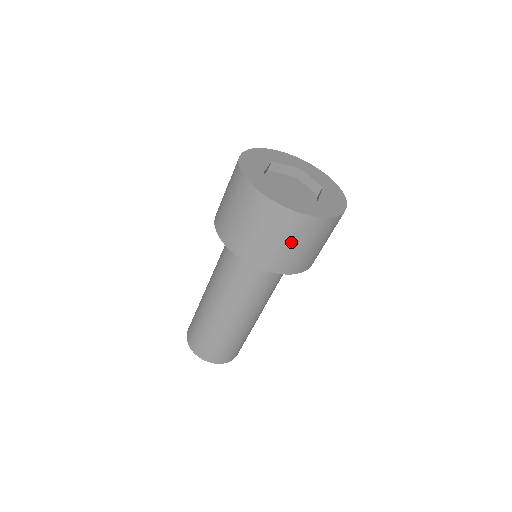
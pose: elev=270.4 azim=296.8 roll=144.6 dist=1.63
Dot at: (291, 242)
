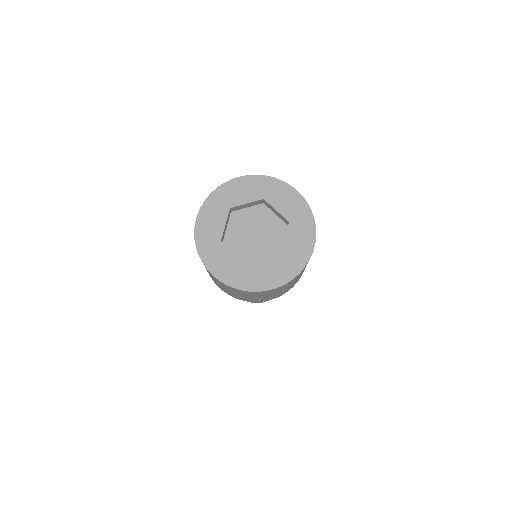
Dot at: (265, 296)
